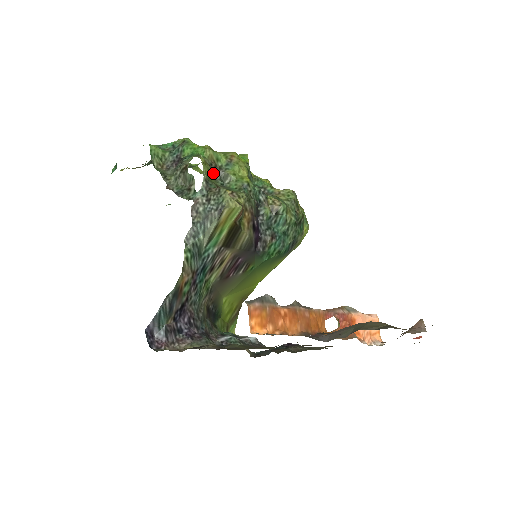
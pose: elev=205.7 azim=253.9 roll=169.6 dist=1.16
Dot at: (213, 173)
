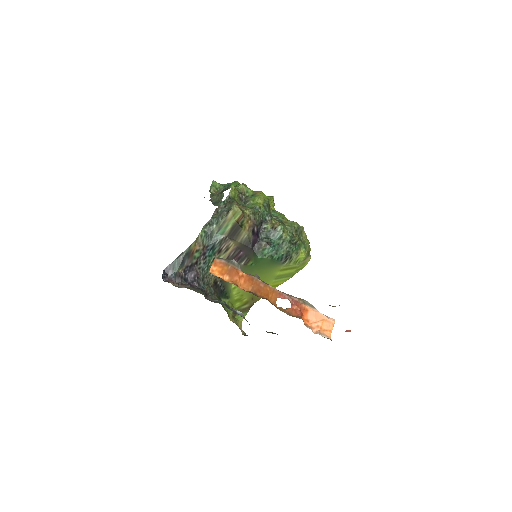
Dot at: (240, 198)
